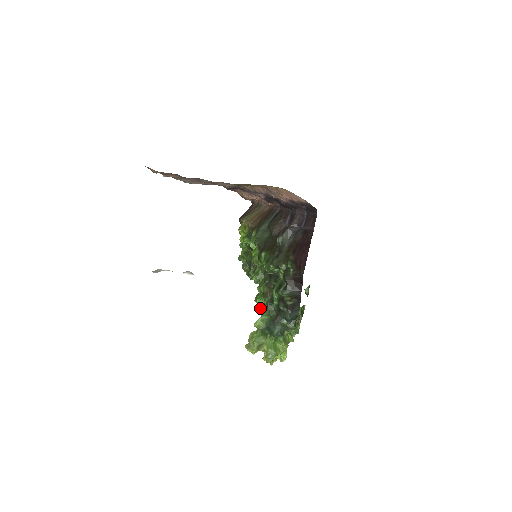
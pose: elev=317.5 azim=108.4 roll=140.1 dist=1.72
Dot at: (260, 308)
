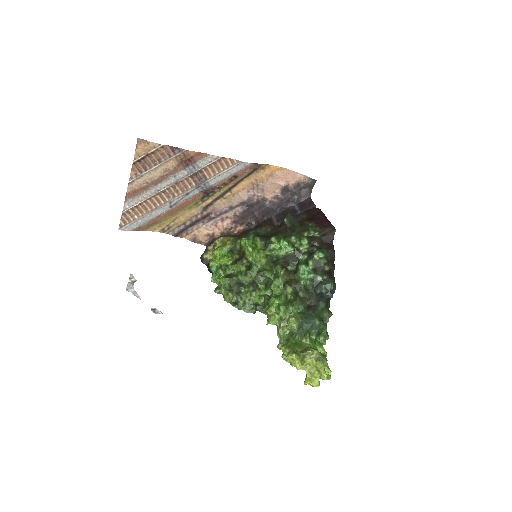
Dot at: (284, 306)
